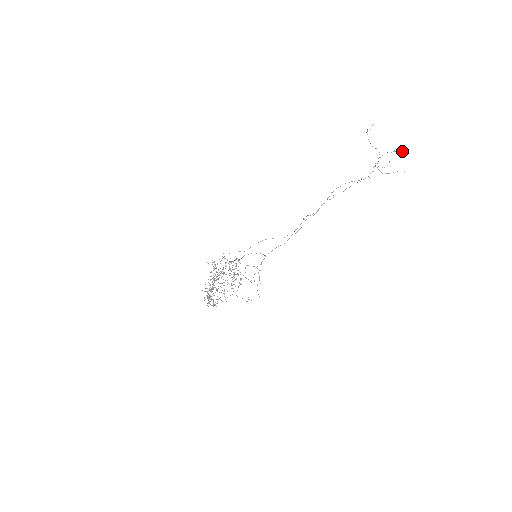
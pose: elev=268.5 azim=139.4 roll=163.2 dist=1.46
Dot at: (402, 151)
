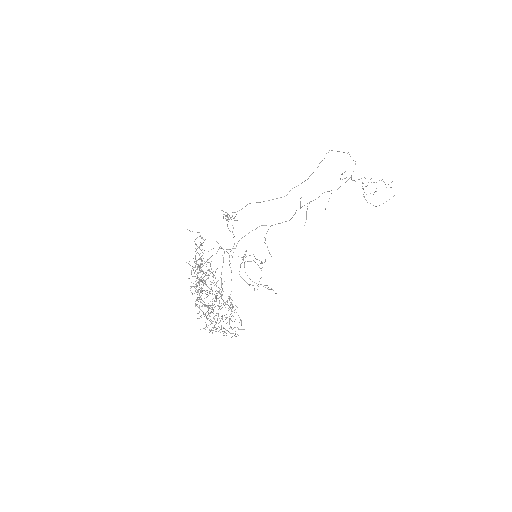
Dot at: (385, 184)
